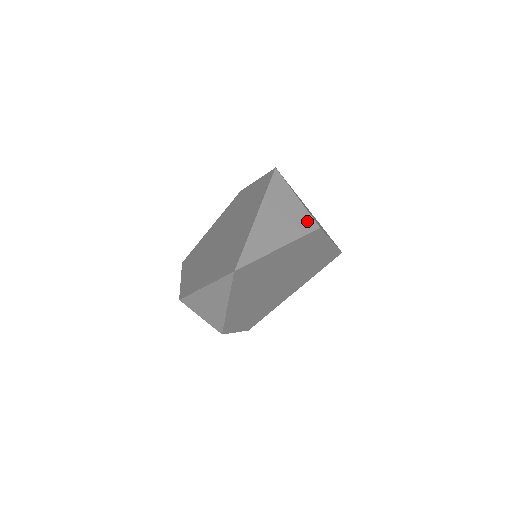
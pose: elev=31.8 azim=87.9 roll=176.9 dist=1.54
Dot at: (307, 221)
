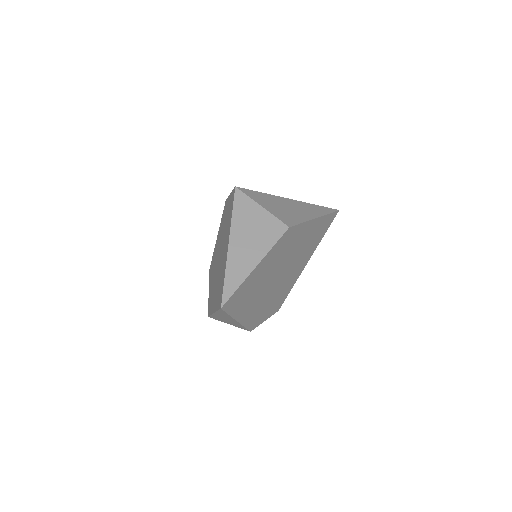
Dot at: (276, 227)
